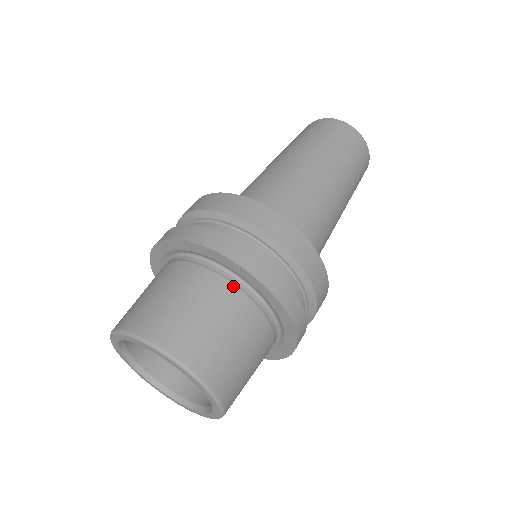
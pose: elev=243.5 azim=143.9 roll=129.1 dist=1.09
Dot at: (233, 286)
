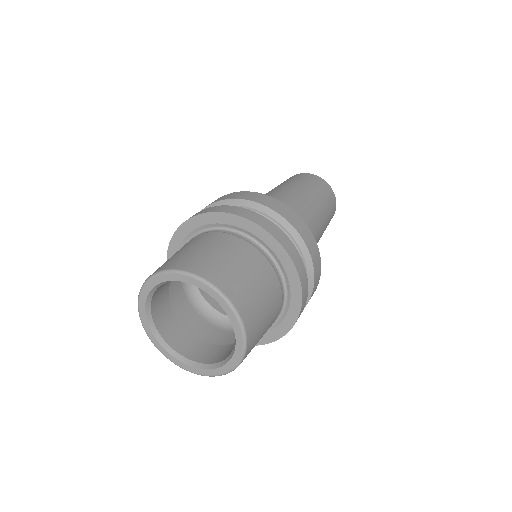
Dot at: (251, 245)
